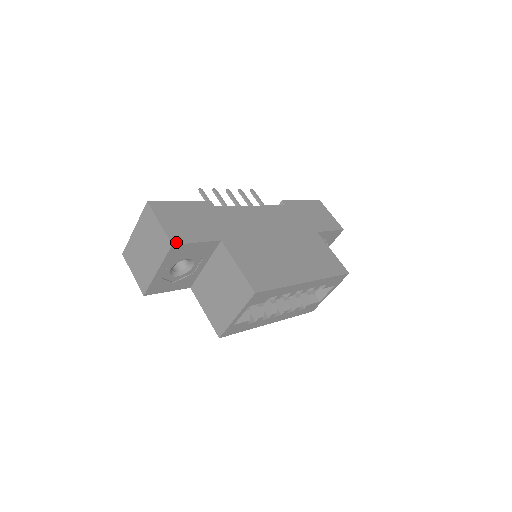
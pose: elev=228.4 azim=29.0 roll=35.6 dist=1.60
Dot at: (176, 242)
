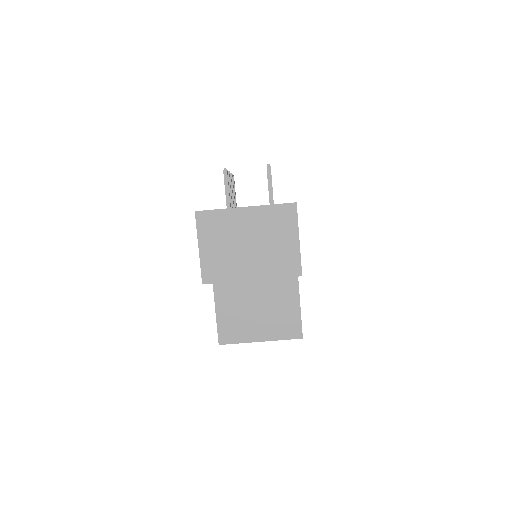
Dot at: occluded
